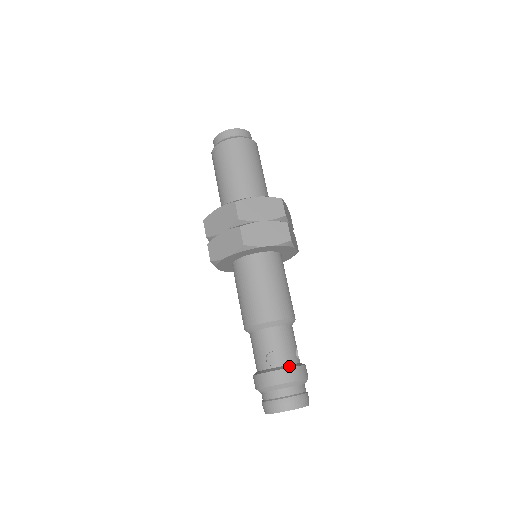
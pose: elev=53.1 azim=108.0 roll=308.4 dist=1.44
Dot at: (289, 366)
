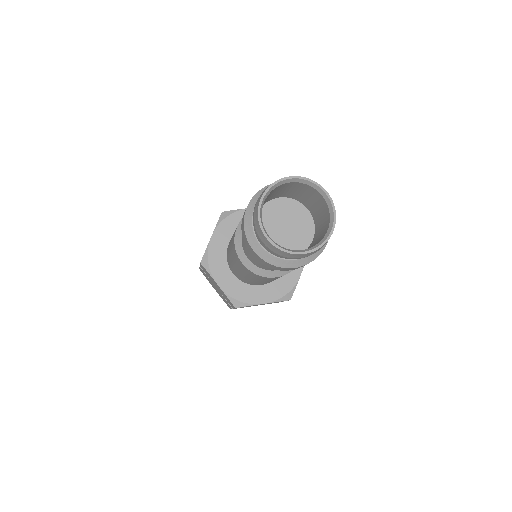
Dot at: occluded
